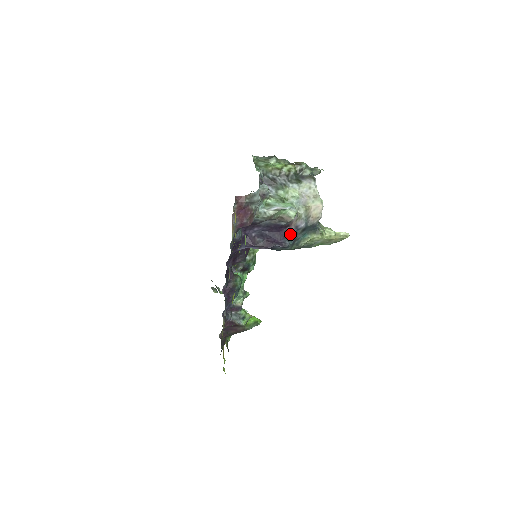
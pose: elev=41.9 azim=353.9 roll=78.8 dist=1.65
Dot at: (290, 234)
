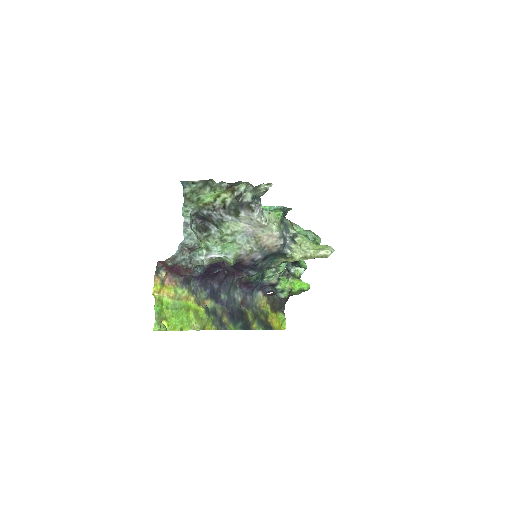
Dot at: (249, 266)
